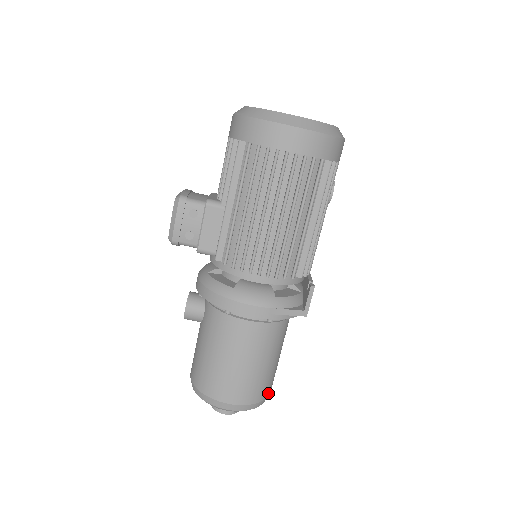
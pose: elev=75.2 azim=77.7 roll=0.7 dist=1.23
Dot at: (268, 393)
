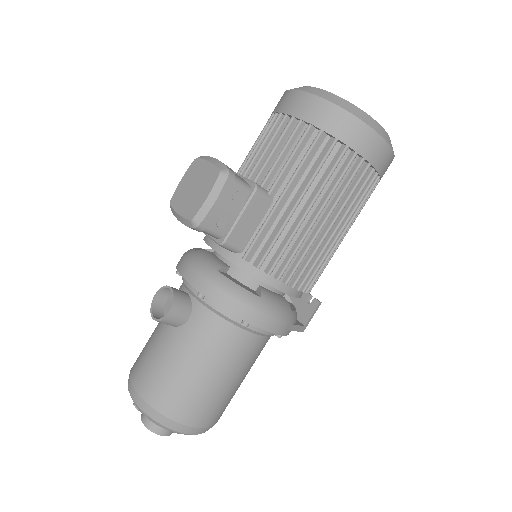
Dot at: occluded
